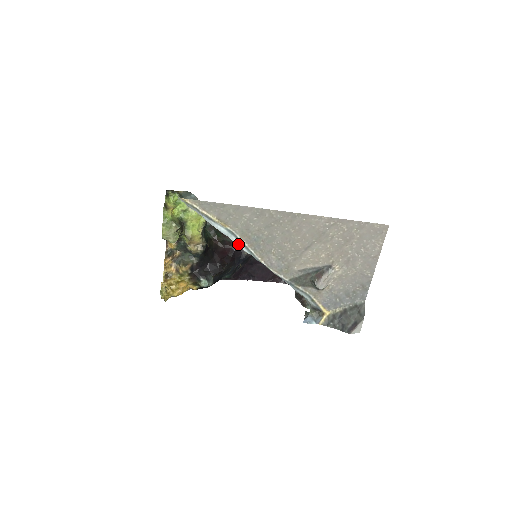
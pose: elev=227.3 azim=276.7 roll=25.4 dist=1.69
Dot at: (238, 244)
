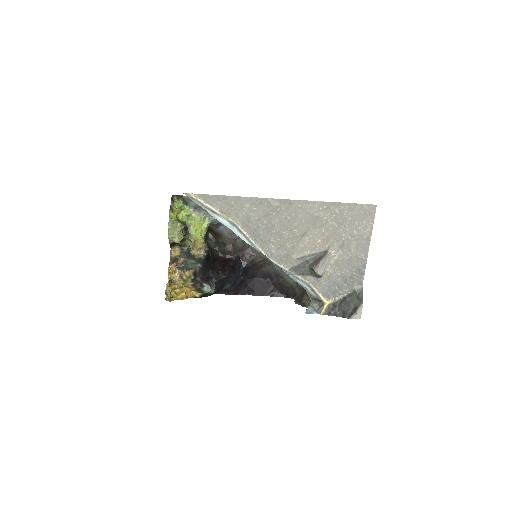
Dot at: (239, 236)
